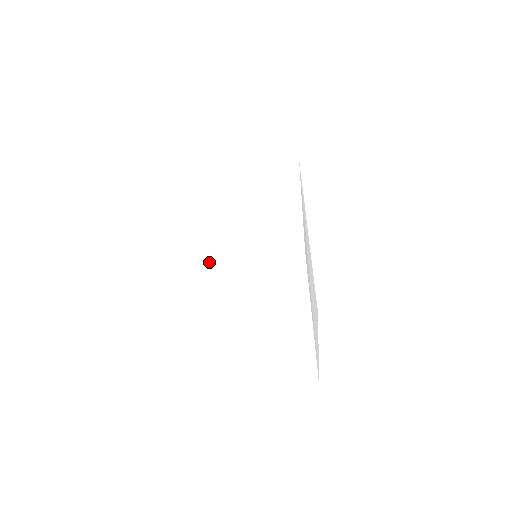
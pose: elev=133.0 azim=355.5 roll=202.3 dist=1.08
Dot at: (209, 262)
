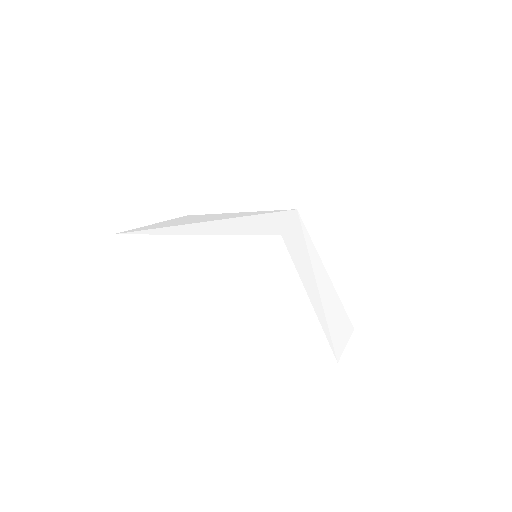
Dot at: (193, 228)
